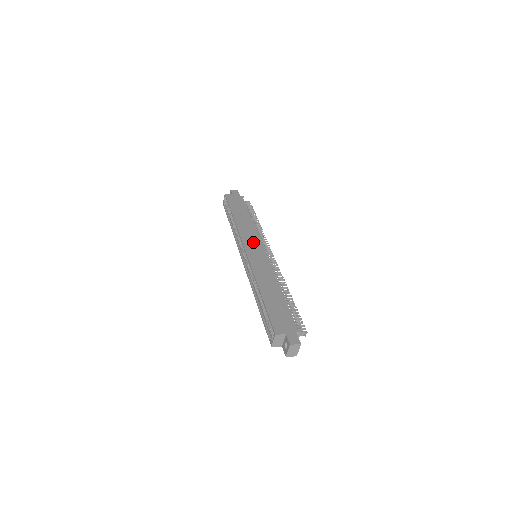
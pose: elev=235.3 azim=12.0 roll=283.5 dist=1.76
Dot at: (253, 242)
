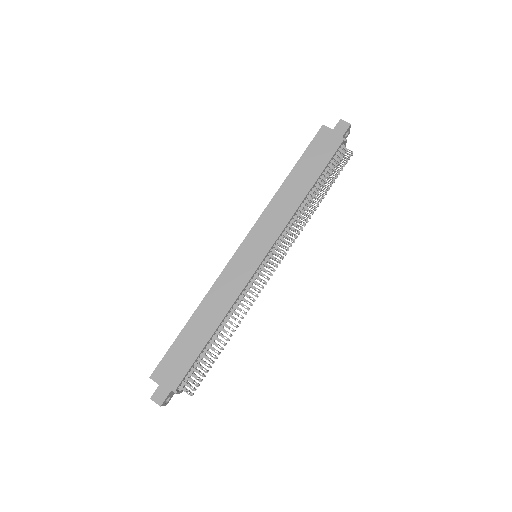
Dot at: (264, 237)
